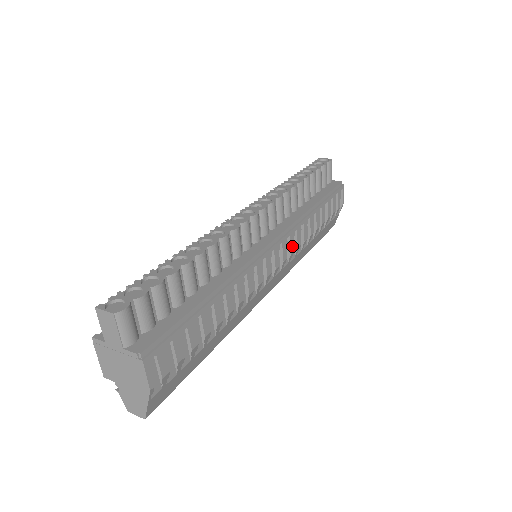
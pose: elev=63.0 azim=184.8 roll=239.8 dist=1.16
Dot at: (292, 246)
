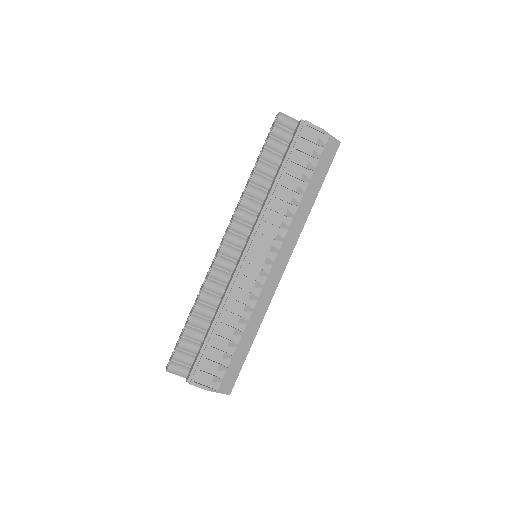
Dot at: (270, 234)
